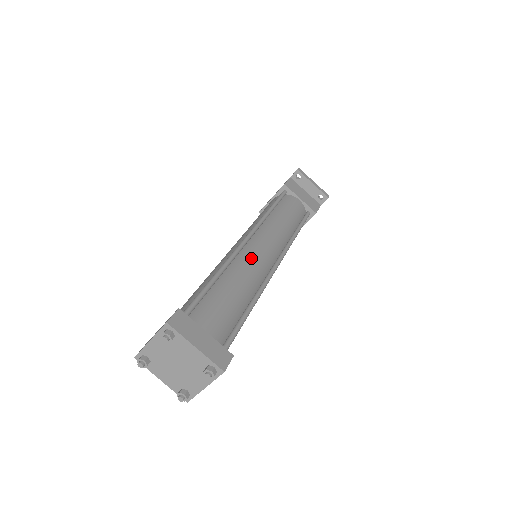
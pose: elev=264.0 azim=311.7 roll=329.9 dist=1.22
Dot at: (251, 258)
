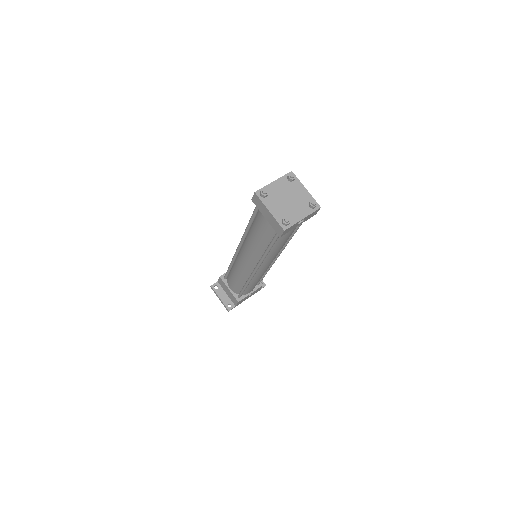
Dot at: occluded
